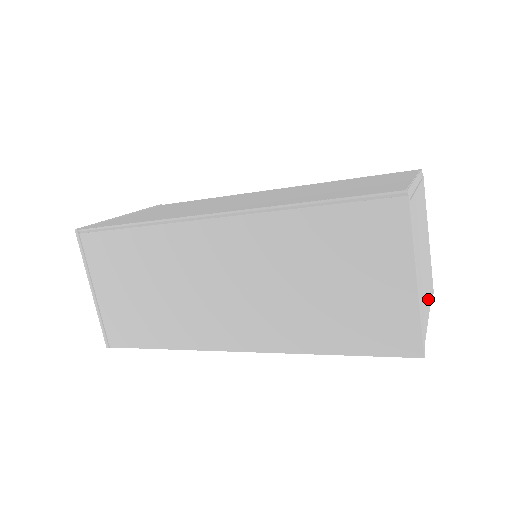
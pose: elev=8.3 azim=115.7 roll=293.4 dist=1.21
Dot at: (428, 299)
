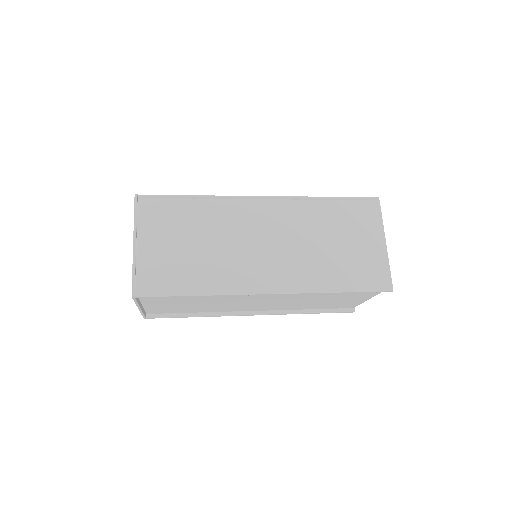
Dot at: occluded
